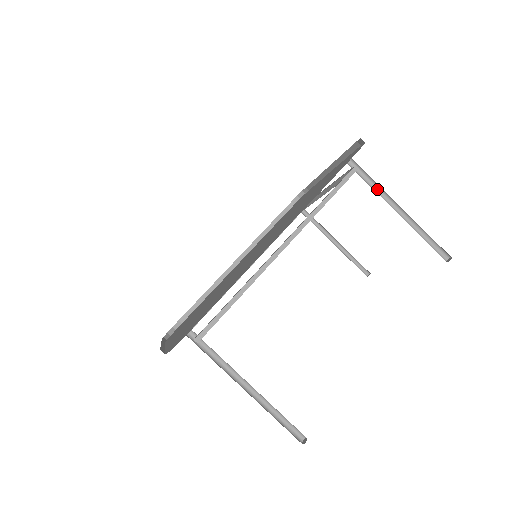
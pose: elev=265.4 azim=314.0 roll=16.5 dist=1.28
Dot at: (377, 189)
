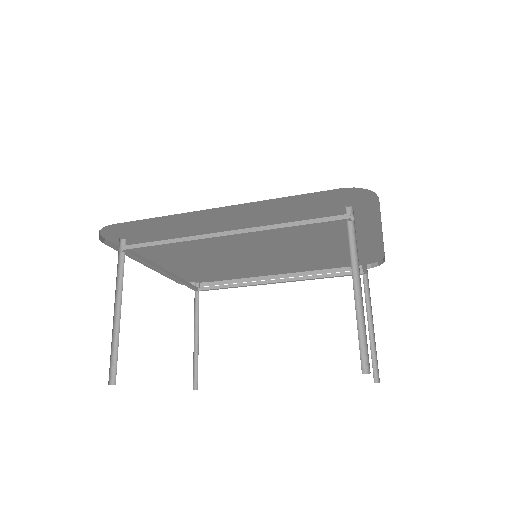
Dot at: (355, 251)
